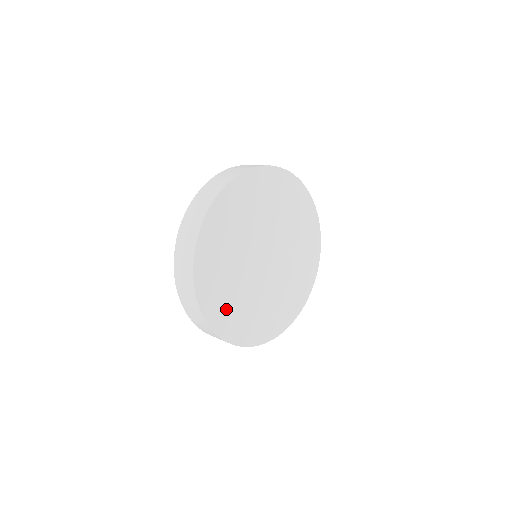
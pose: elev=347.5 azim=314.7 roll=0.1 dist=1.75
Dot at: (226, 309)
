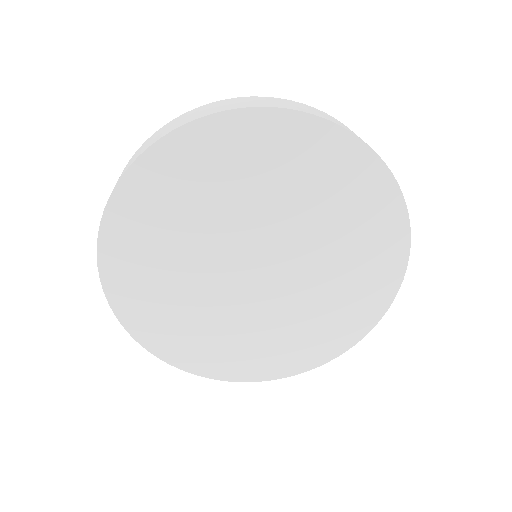
Dot at: (149, 298)
